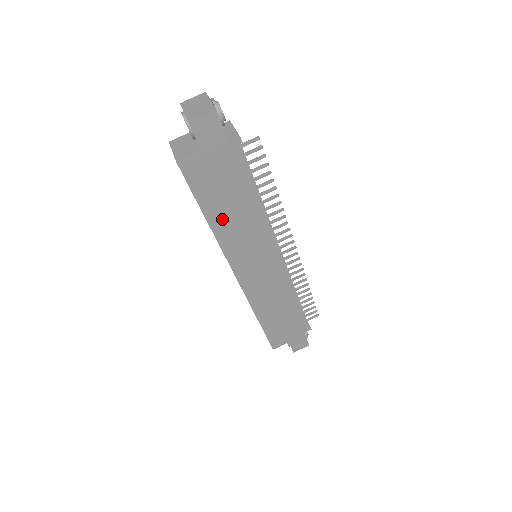
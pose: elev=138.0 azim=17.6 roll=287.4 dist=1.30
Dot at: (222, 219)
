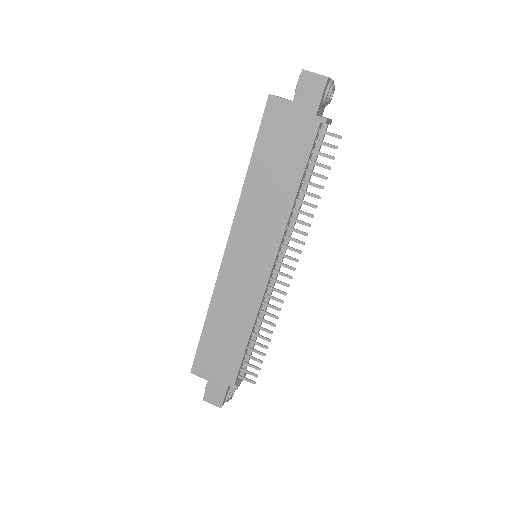
Dot at: (259, 180)
